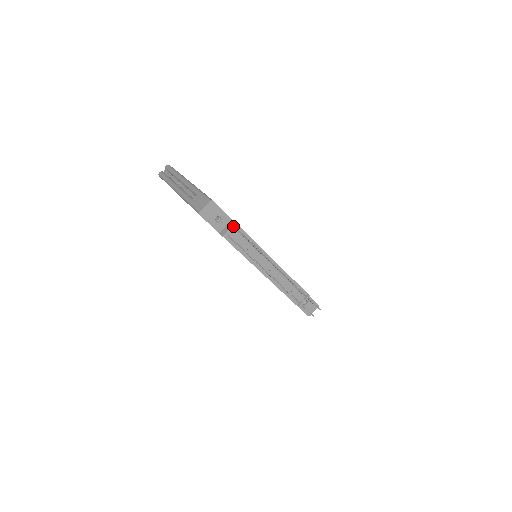
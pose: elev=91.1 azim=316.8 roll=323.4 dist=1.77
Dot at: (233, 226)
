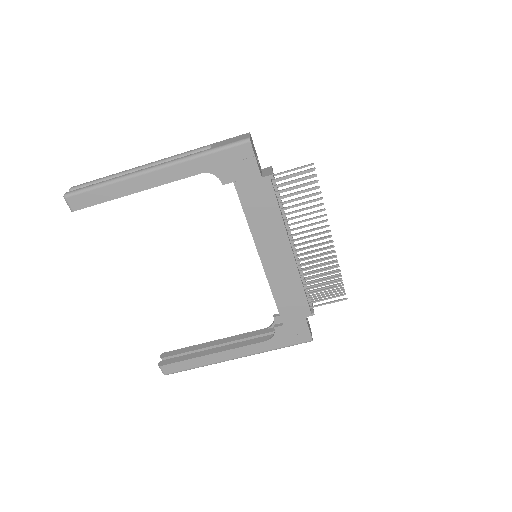
Dot at: (272, 169)
